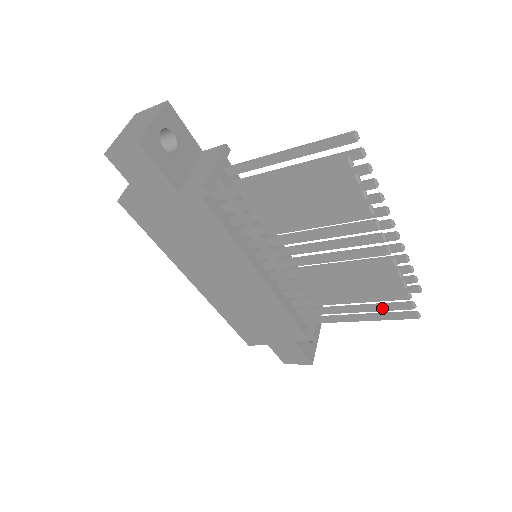
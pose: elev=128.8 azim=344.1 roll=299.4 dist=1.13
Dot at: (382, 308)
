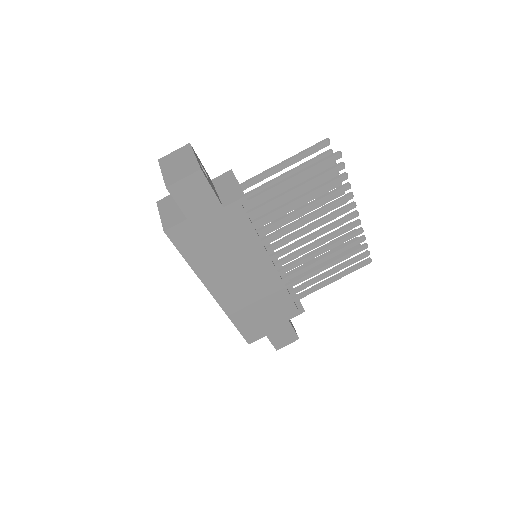
Dot at: (349, 263)
